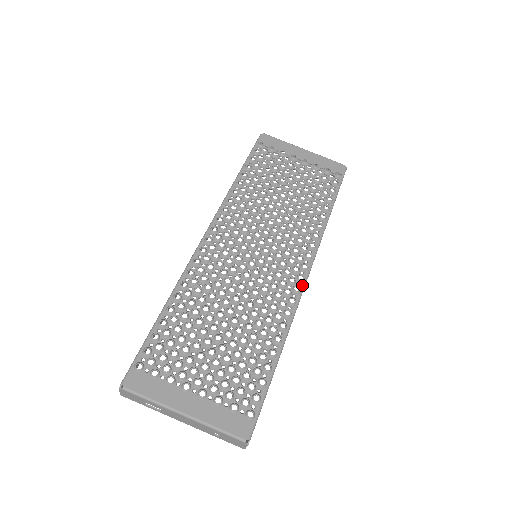
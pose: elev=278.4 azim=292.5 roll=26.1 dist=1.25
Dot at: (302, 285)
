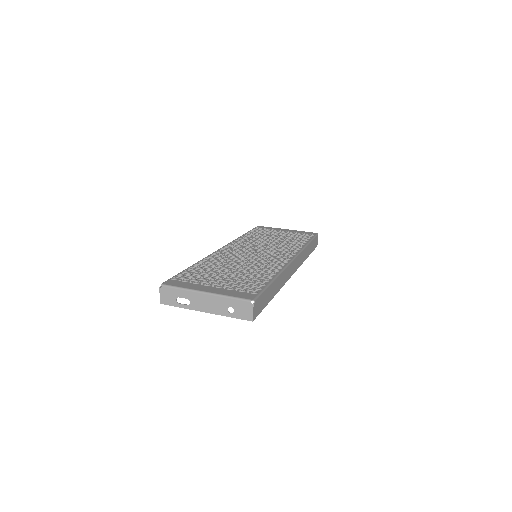
Dot at: (289, 261)
